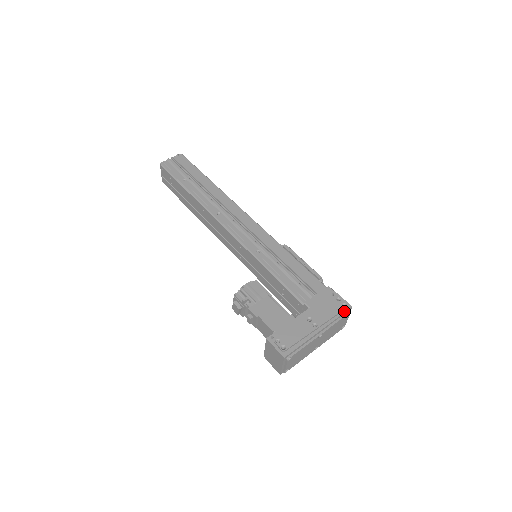
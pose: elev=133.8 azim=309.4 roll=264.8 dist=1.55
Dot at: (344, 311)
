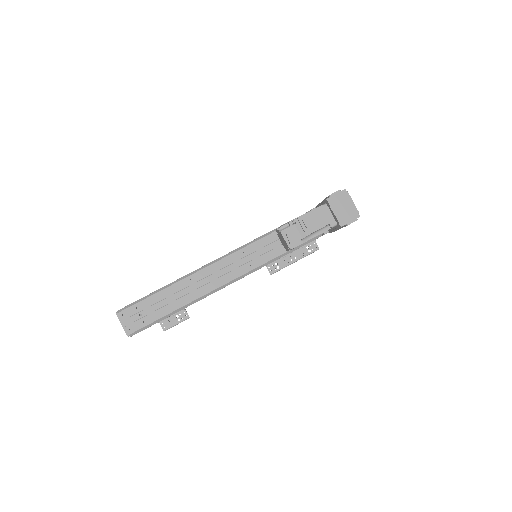
Dot at: occluded
